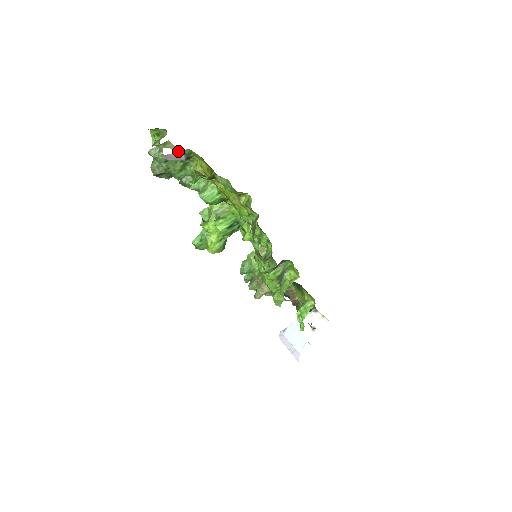
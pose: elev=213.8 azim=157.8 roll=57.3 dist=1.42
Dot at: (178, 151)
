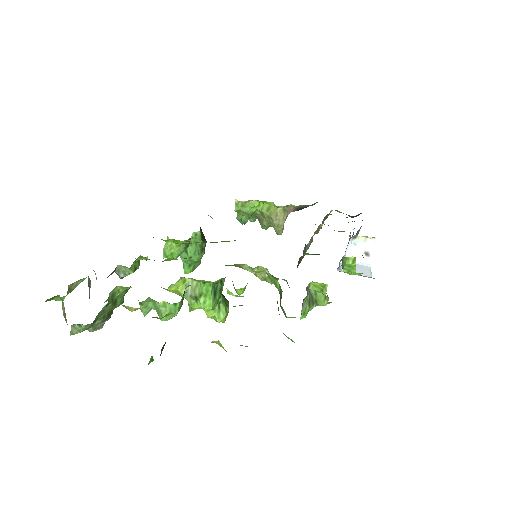
Dot at: occluded
